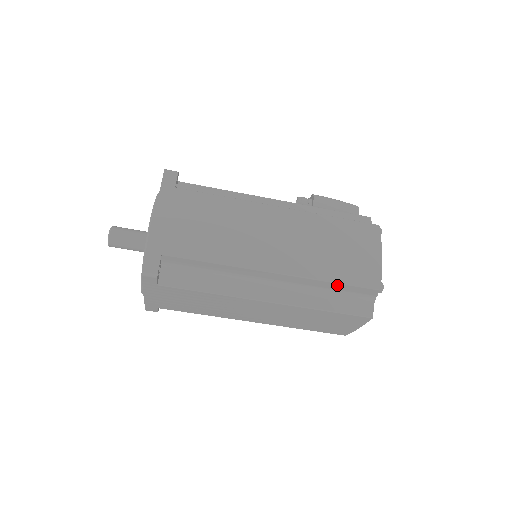
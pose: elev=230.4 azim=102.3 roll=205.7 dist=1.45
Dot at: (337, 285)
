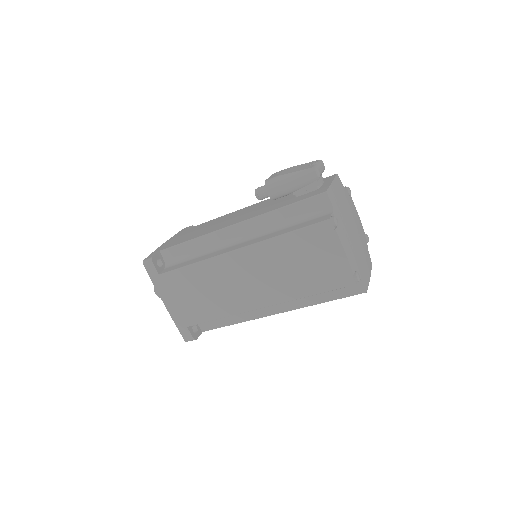
Dot at: (317, 293)
